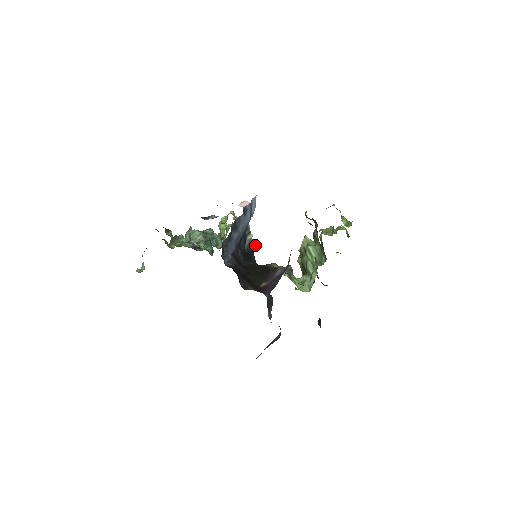
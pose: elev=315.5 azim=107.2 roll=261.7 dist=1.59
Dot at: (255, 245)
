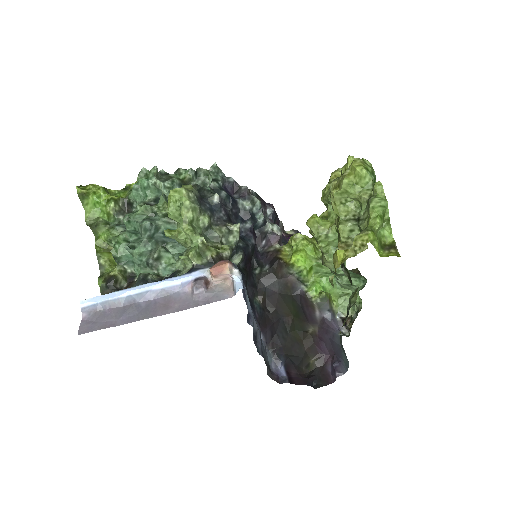
Dot at: (239, 234)
